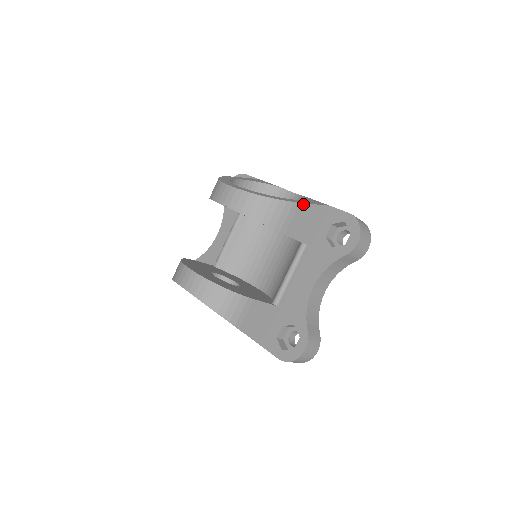
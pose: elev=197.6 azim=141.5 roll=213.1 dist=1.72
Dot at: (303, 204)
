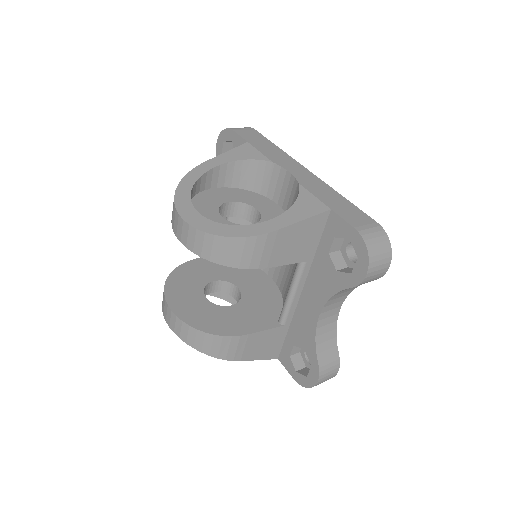
Dot at: (284, 228)
